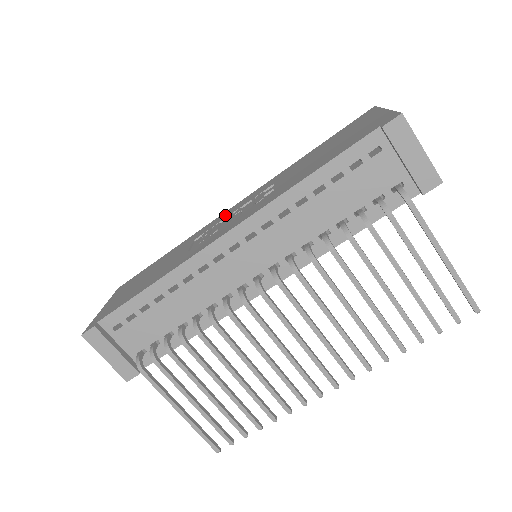
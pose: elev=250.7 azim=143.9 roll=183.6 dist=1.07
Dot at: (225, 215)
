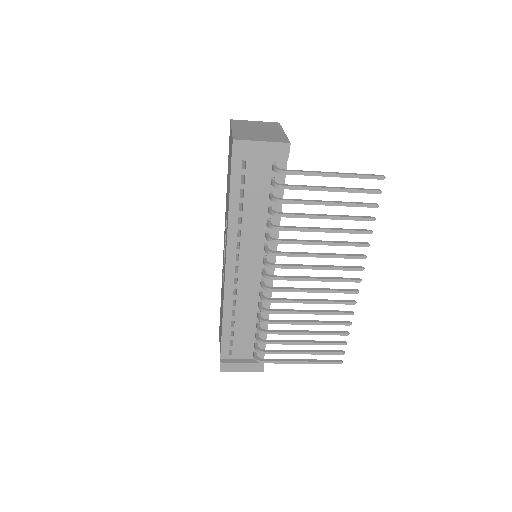
Dot at: occluded
